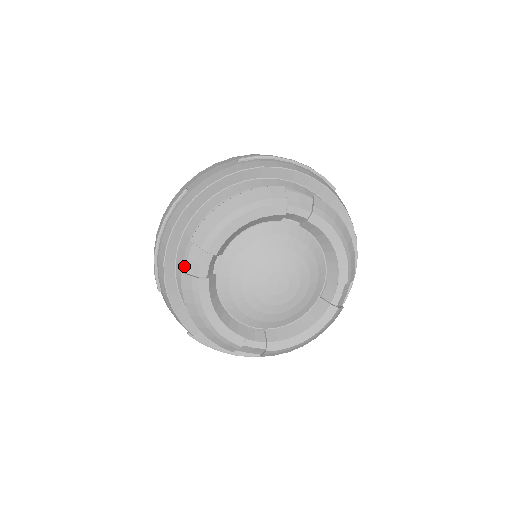
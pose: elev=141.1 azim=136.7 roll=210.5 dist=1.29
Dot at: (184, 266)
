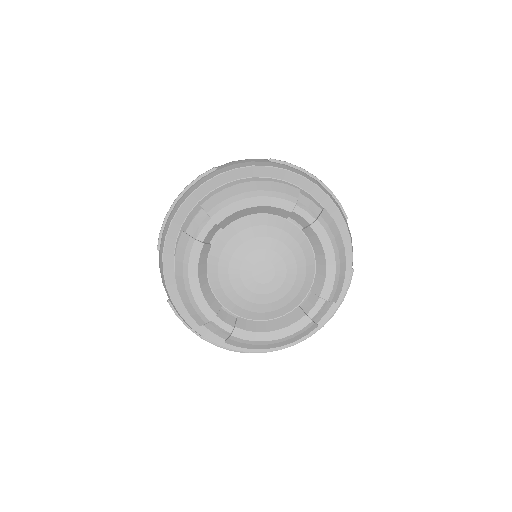
Dot at: occluded
